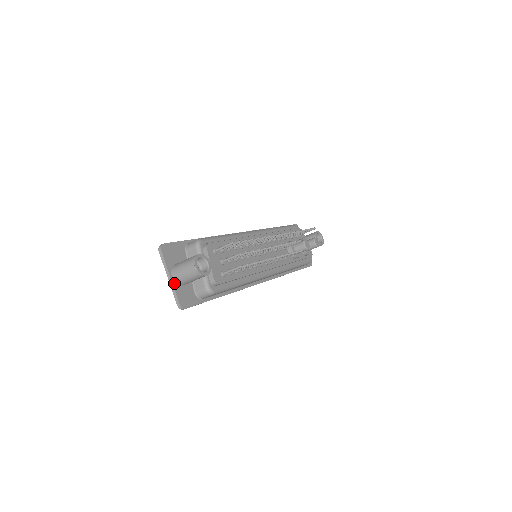
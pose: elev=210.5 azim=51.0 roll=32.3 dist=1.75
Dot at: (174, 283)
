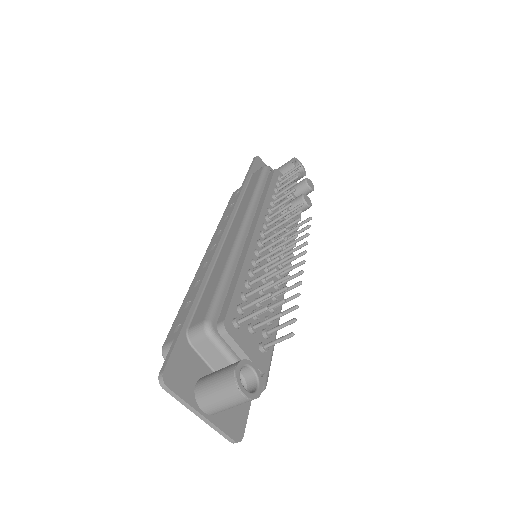
Dot at: (211, 418)
